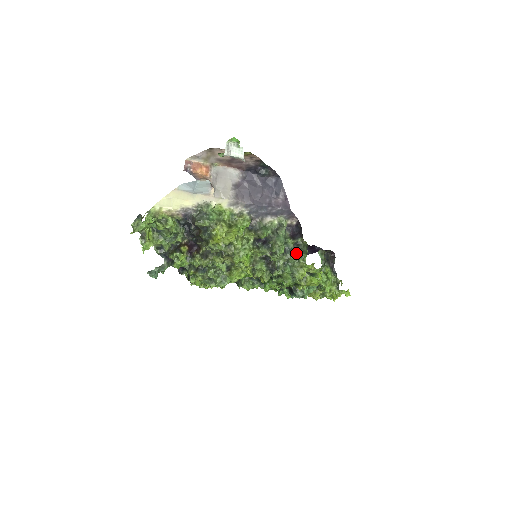
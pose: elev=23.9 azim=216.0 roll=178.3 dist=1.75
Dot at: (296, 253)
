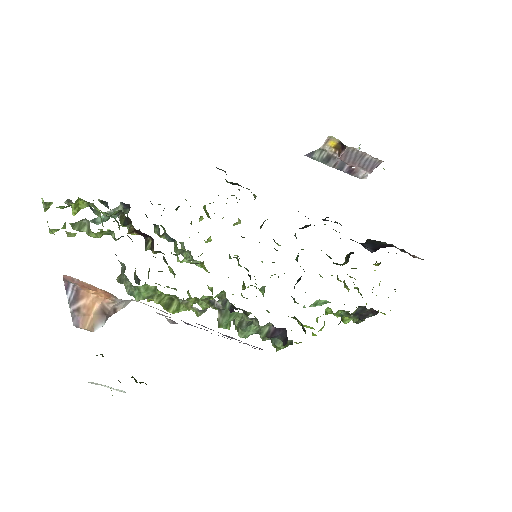
Dot at: occluded
